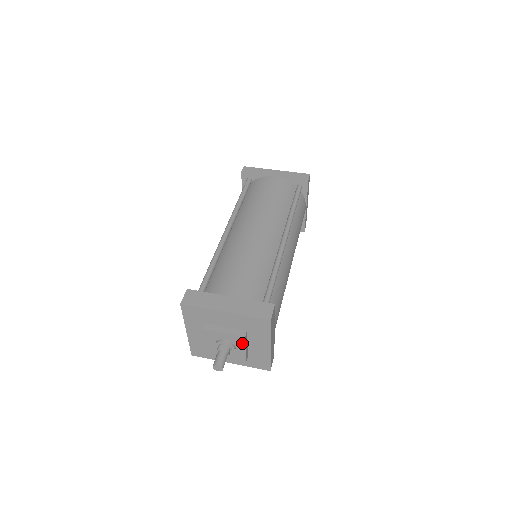
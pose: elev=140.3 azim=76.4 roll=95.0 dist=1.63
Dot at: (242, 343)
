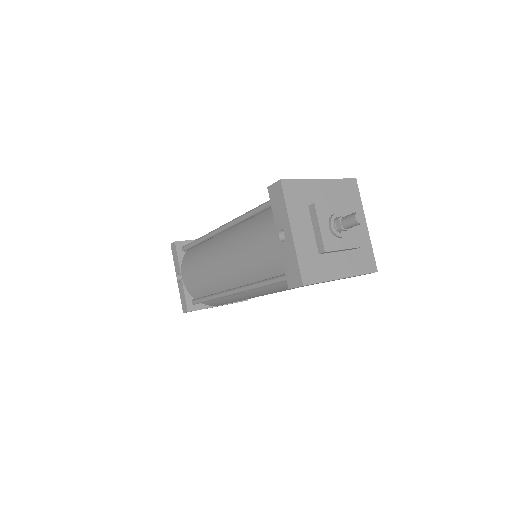
Dot at: (350, 213)
